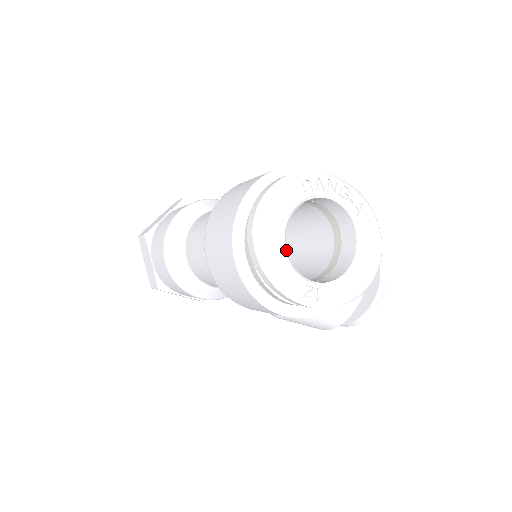
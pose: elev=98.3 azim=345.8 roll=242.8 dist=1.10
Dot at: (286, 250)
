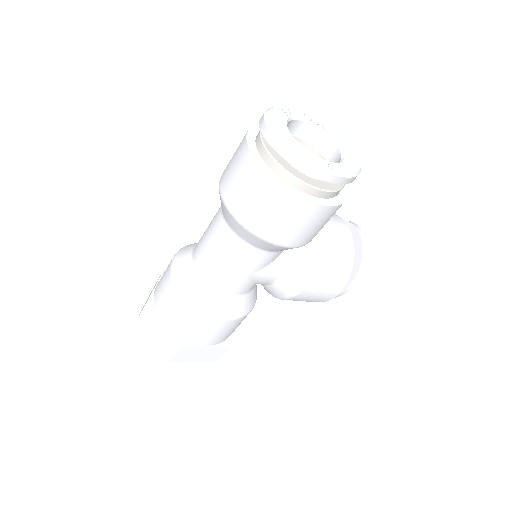
Dot at: (298, 143)
